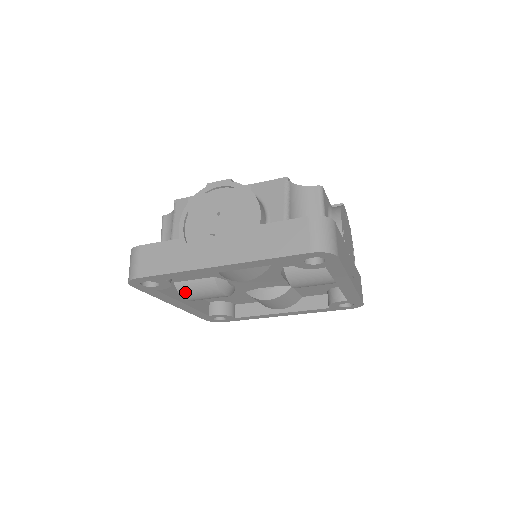
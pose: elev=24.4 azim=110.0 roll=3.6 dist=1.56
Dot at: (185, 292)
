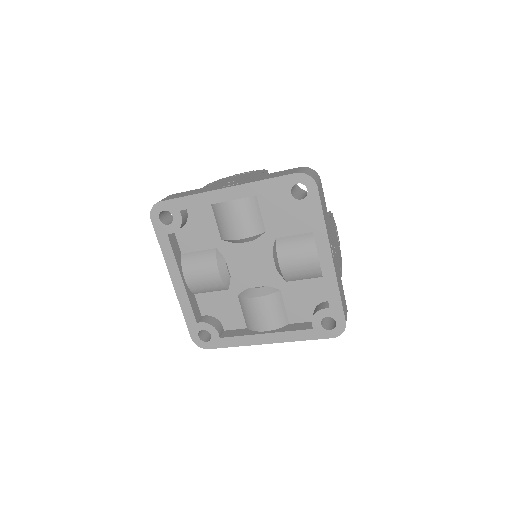
Dot at: (187, 264)
